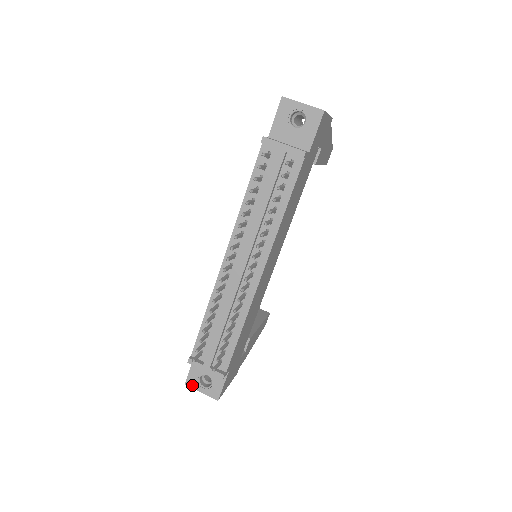
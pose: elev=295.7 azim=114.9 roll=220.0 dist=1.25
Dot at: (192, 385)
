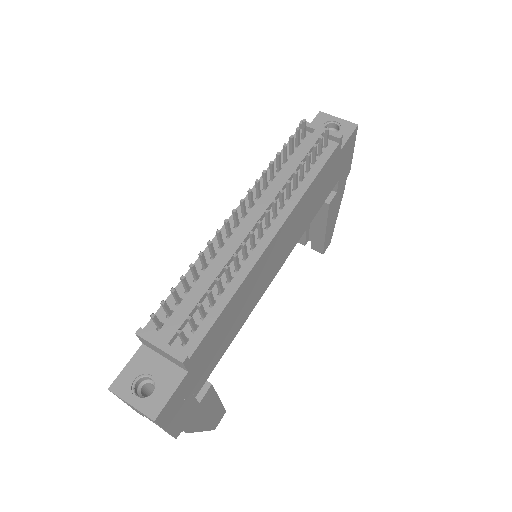
Dot at: (120, 391)
